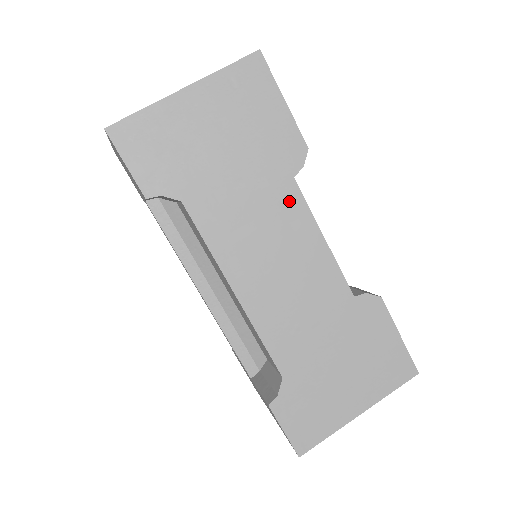
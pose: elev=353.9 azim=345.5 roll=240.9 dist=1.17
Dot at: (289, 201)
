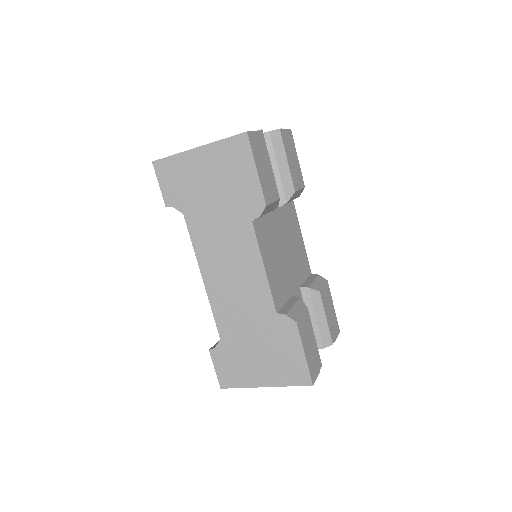
Dot at: (246, 235)
